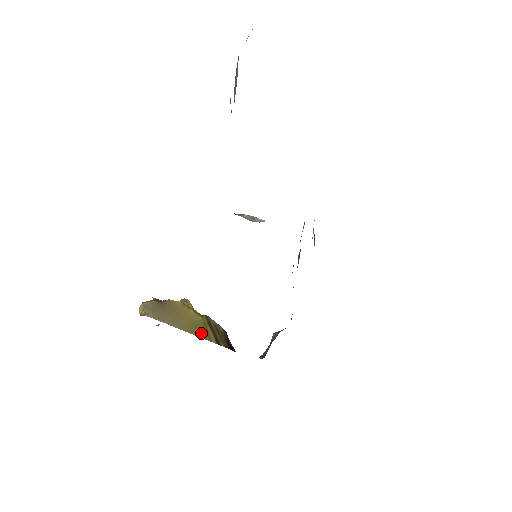
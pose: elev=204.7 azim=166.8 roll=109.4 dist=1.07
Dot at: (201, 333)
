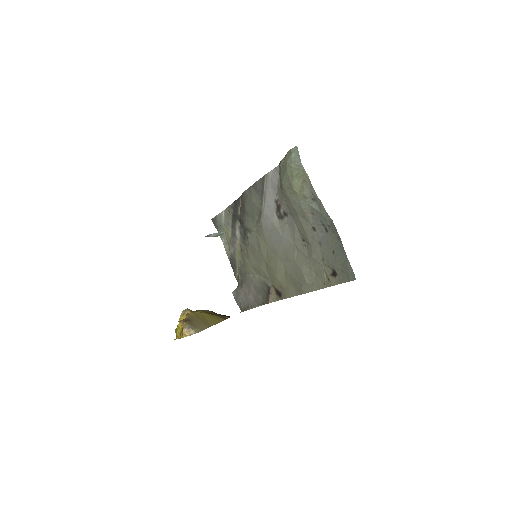
Dot at: (217, 320)
